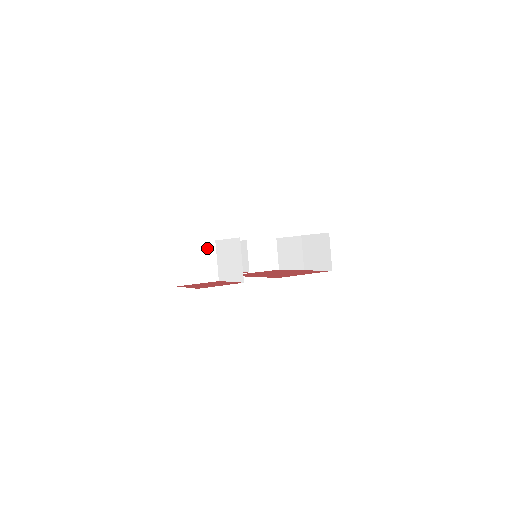
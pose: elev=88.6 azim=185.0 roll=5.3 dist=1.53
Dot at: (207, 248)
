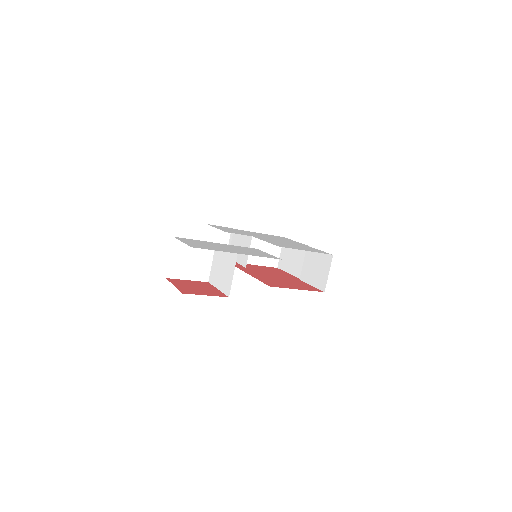
Dot at: occluded
